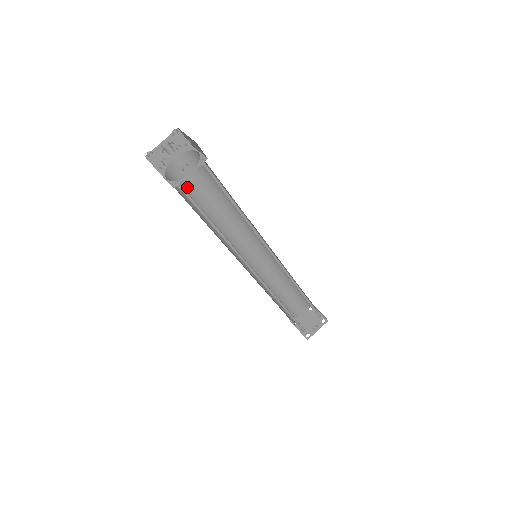
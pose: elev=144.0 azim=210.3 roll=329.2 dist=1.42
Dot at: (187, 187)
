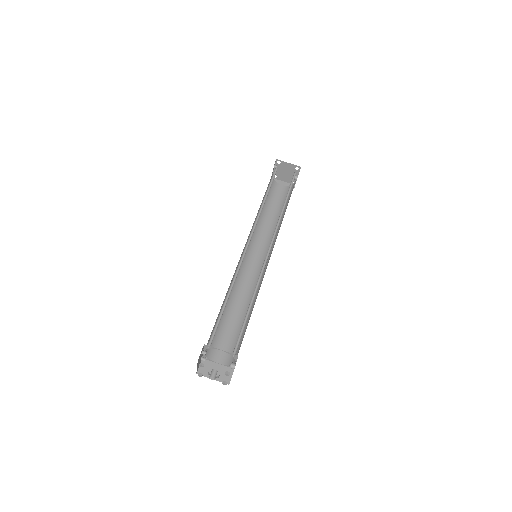
Dot at: occluded
